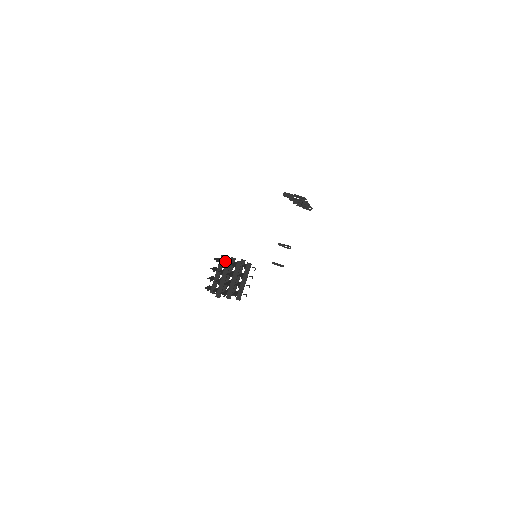
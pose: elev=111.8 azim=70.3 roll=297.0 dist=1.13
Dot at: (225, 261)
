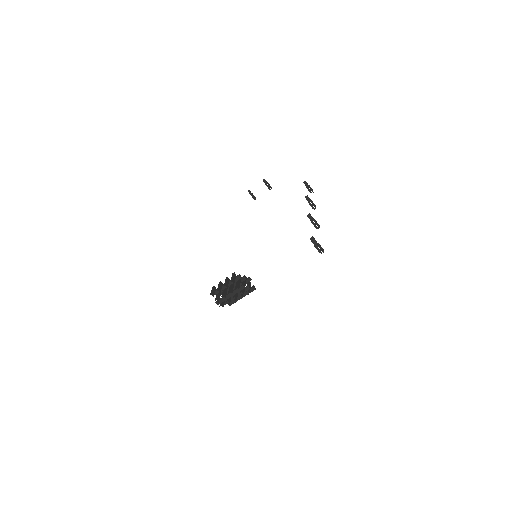
Dot at: (239, 282)
